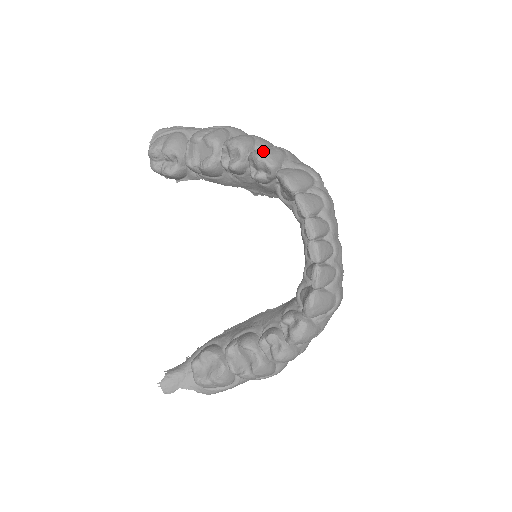
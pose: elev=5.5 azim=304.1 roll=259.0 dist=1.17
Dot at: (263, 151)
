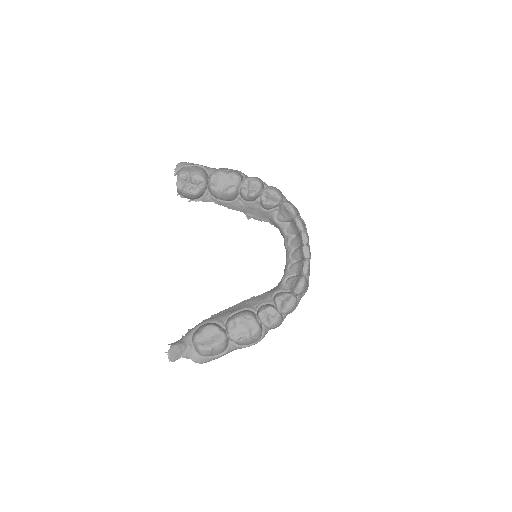
Dot at: (275, 188)
